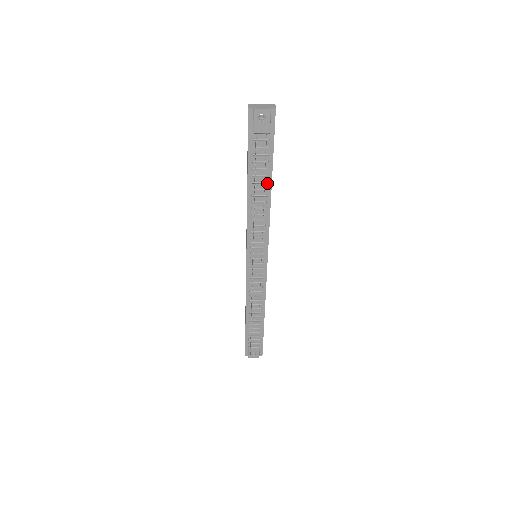
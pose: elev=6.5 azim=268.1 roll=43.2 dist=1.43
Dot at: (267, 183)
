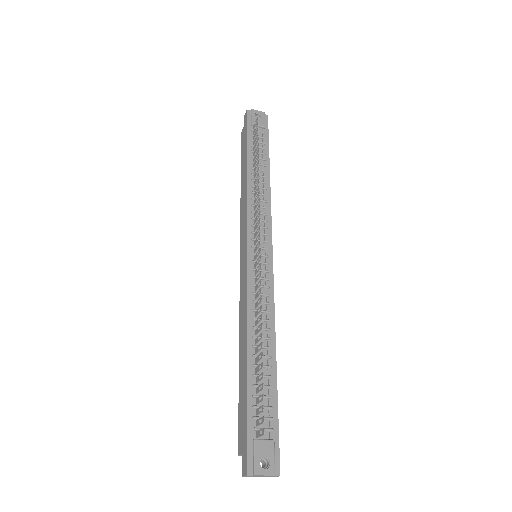
Dot at: (265, 167)
